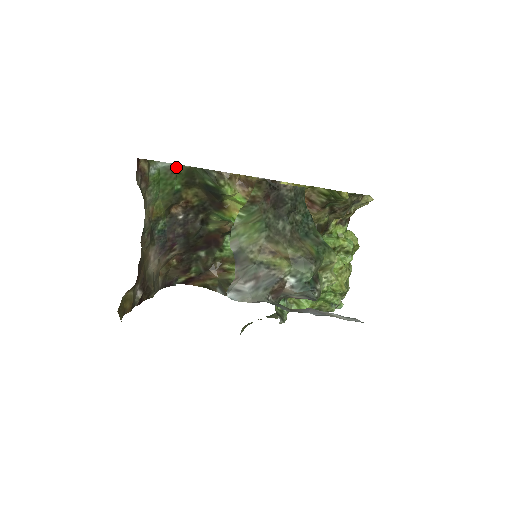
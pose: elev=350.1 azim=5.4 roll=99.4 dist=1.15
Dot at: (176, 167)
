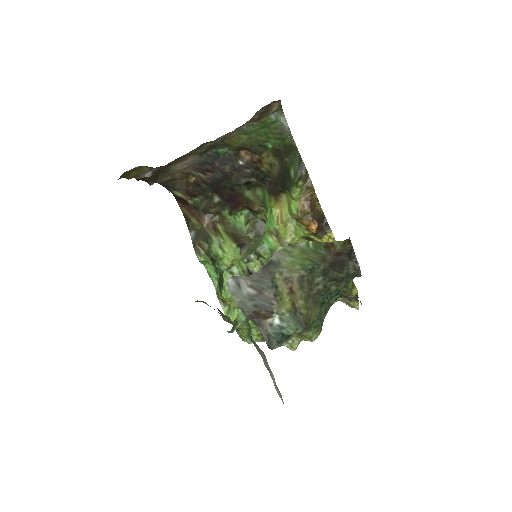
Dot at: (288, 133)
